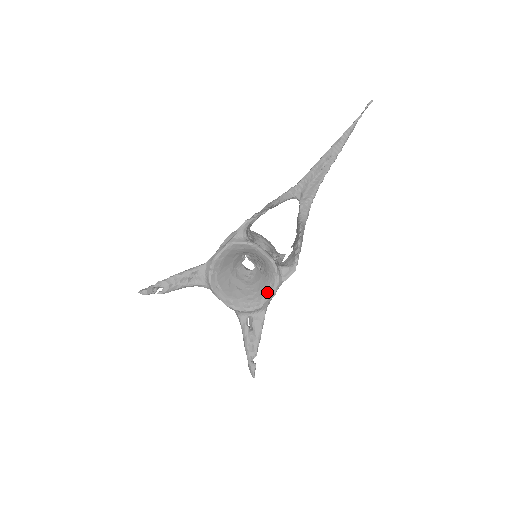
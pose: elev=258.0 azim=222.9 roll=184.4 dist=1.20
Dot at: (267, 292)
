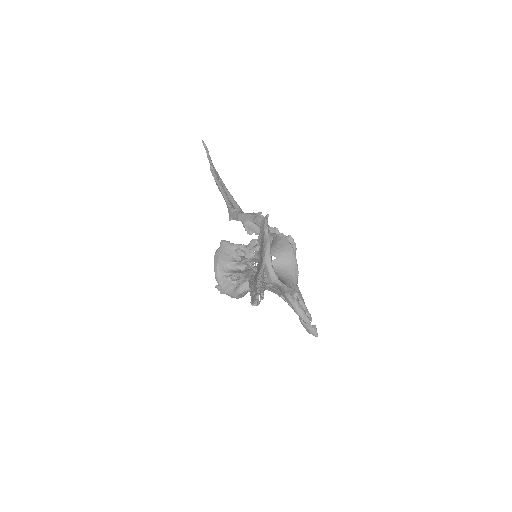
Dot at: (294, 269)
